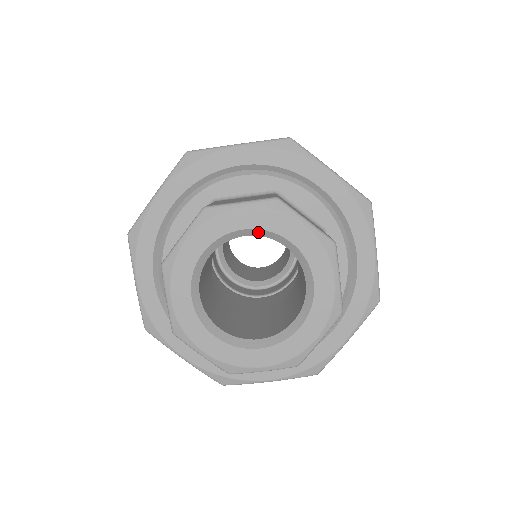
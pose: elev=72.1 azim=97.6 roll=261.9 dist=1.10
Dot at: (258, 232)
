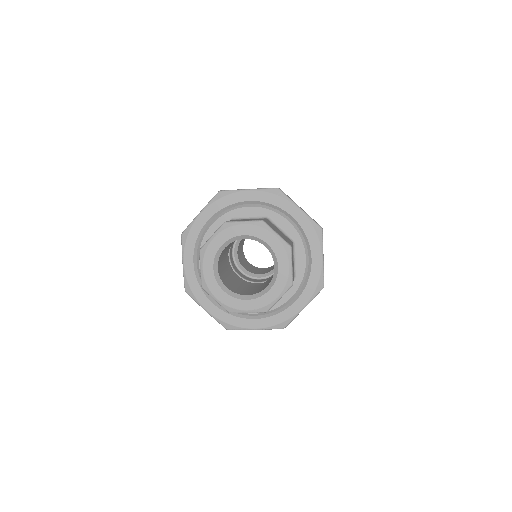
Dot at: (251, 237)
